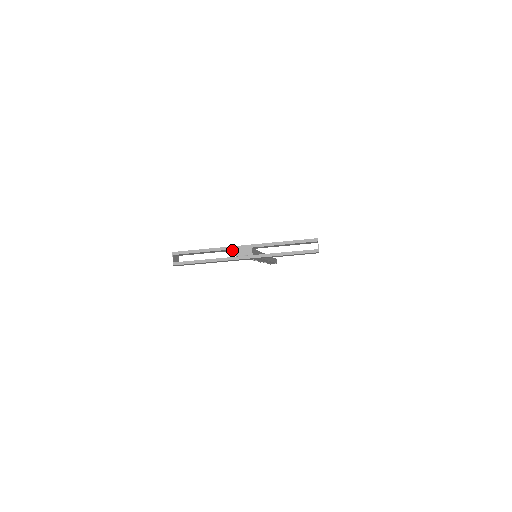
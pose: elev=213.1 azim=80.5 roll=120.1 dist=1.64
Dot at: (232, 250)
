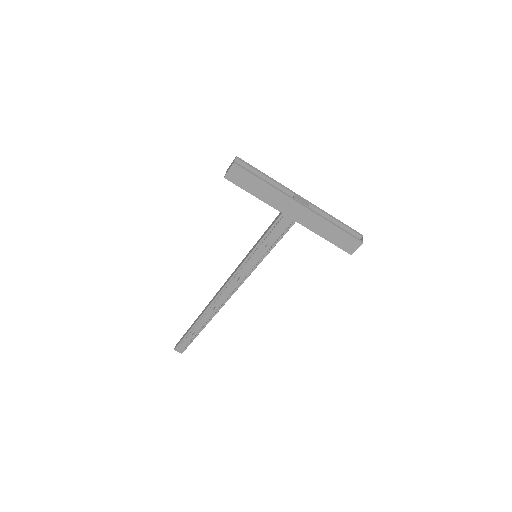
Dot at: occluded
